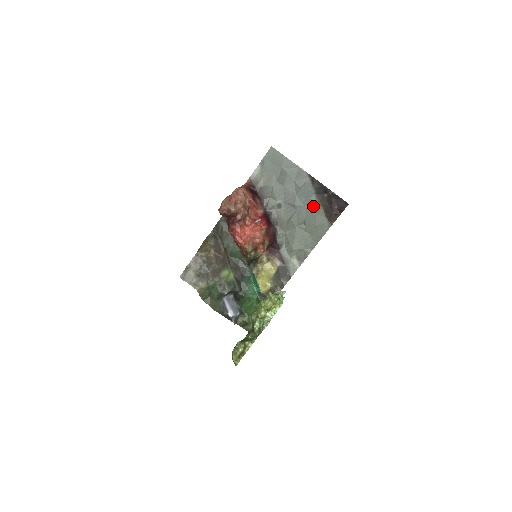
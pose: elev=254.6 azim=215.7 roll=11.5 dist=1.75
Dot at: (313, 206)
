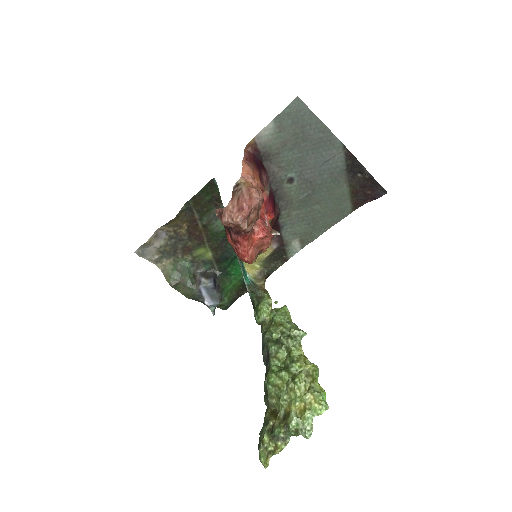
Dot at: (337, 185)
